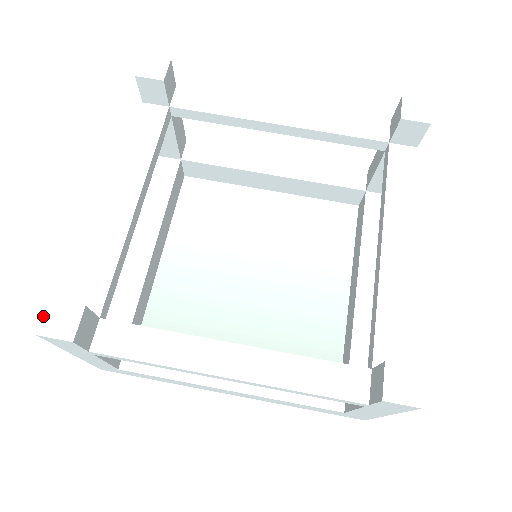
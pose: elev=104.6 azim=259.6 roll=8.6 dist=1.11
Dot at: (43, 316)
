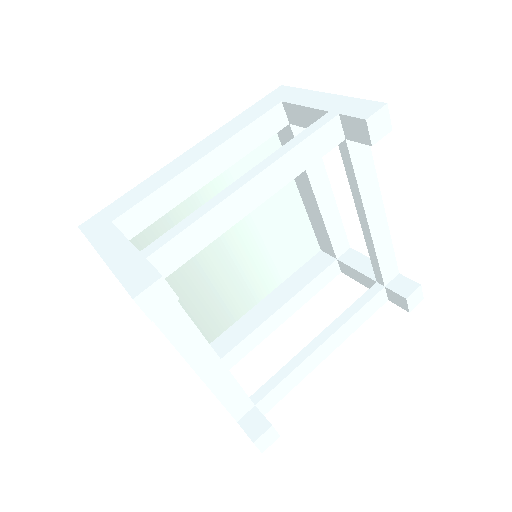
Dot at: (148, 287)
